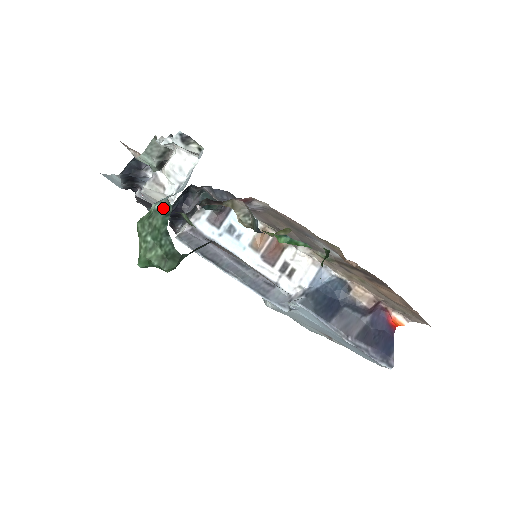
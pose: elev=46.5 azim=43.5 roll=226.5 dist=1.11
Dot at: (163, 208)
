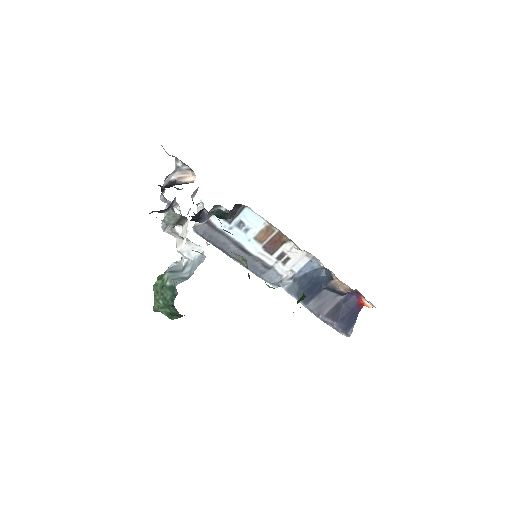
Dot at: (172, 288)
